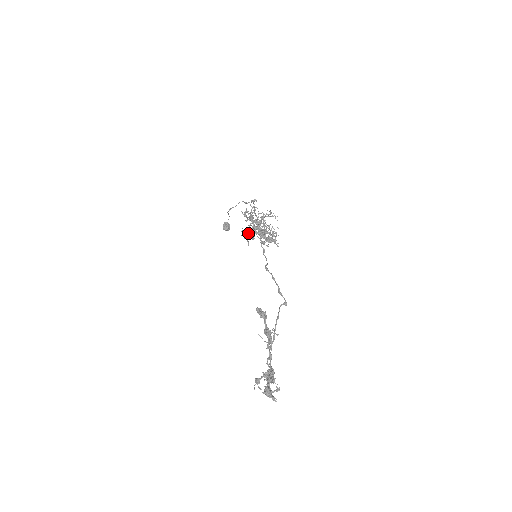
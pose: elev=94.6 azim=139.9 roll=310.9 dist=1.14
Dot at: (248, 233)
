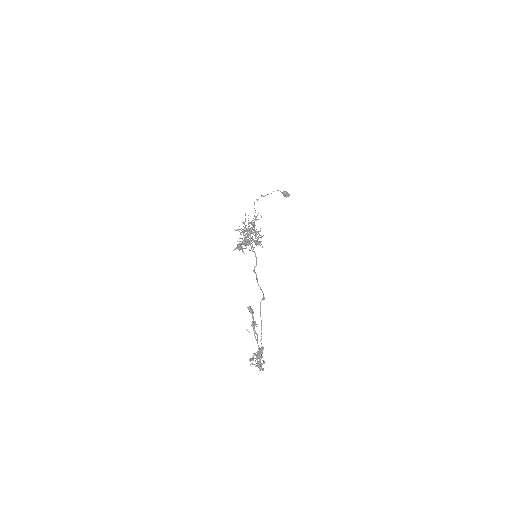
Dot at: (238, 247)
